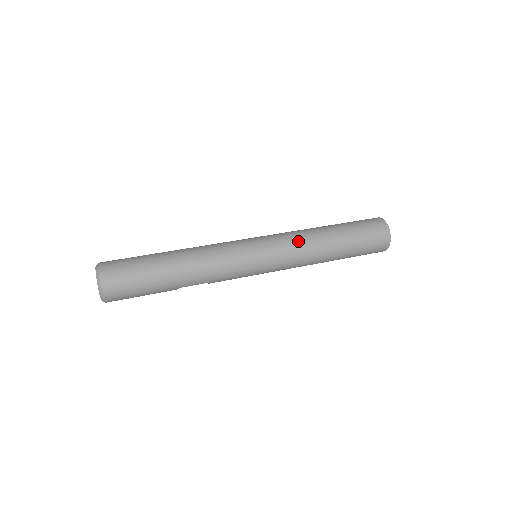
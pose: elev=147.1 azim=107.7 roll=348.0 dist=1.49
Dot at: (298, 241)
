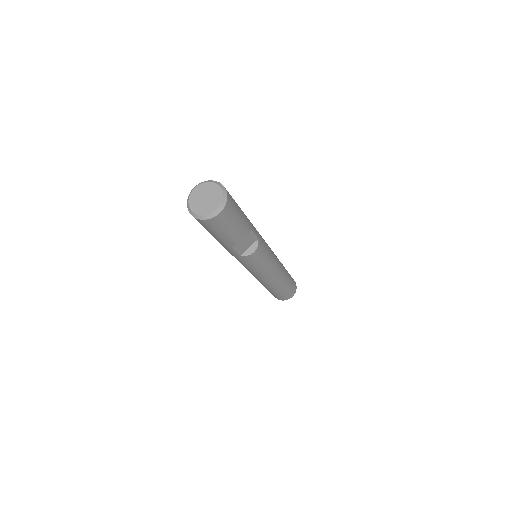
Dot at: occluded
